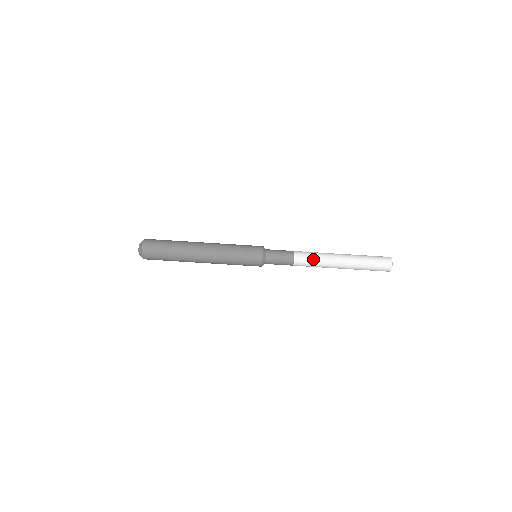
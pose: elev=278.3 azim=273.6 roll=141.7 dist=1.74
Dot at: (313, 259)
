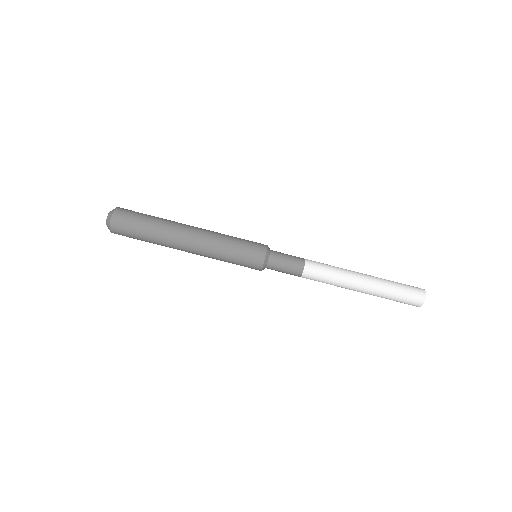
Dot at: (326, 279)
